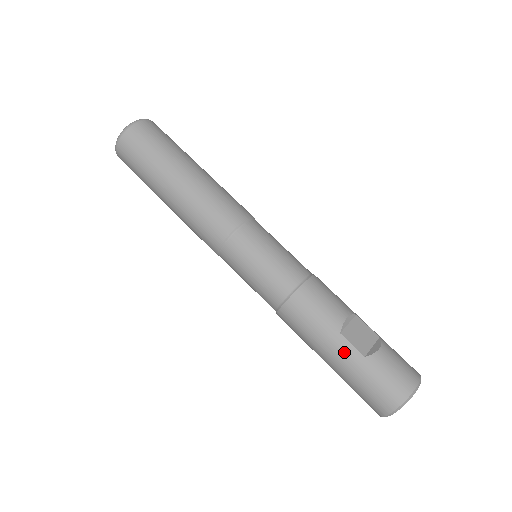
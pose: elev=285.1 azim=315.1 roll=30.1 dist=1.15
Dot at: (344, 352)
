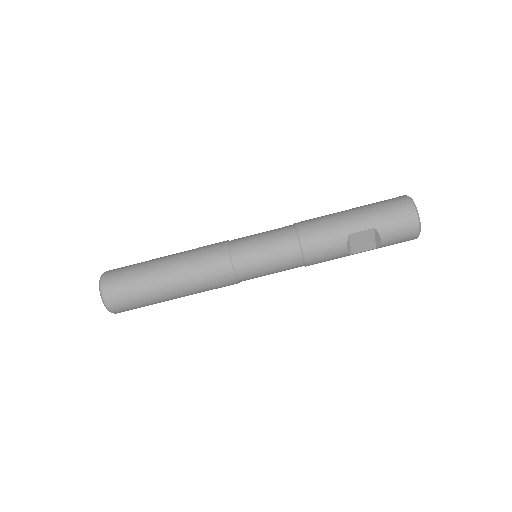
Dot at: occluded
